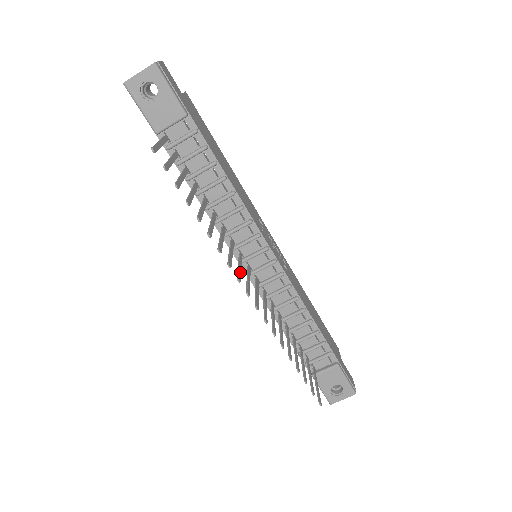
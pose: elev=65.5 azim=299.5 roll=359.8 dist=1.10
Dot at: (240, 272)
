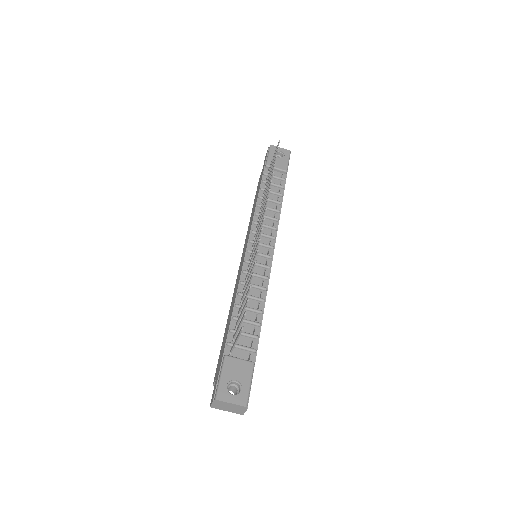
Dot at: occluded
